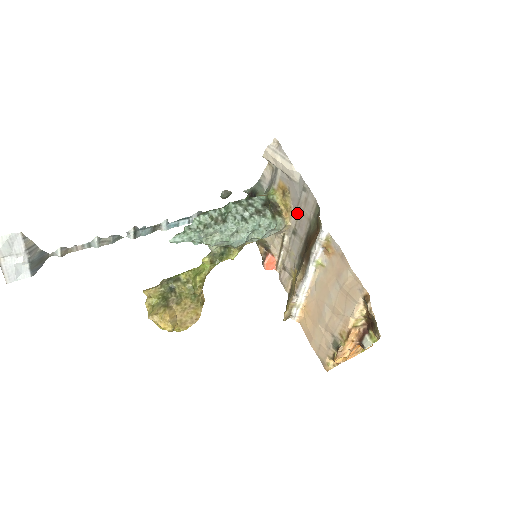
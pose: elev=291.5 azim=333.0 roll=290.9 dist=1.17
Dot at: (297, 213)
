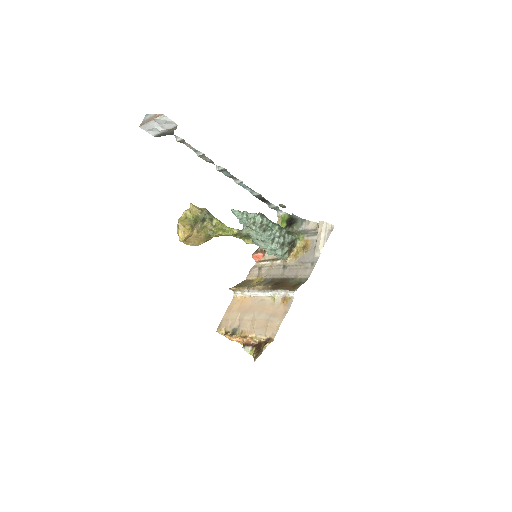
Dot at: (297, 264)
